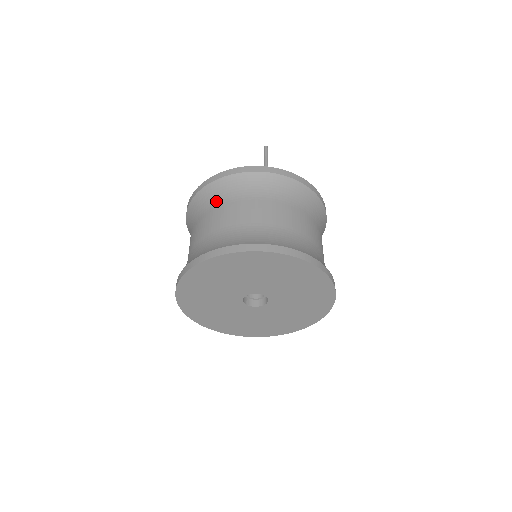
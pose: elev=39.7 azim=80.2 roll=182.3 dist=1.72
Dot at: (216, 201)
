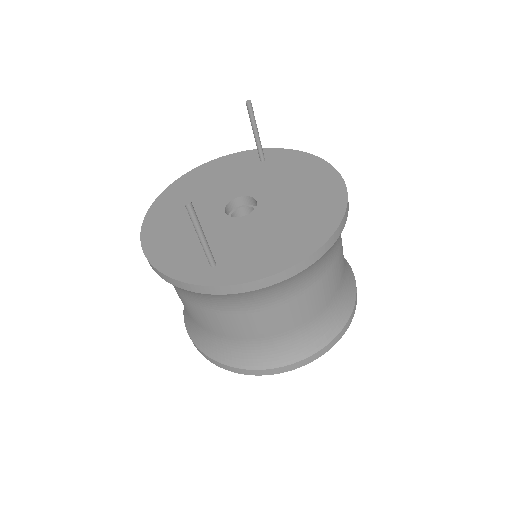
Dot at: occluded
